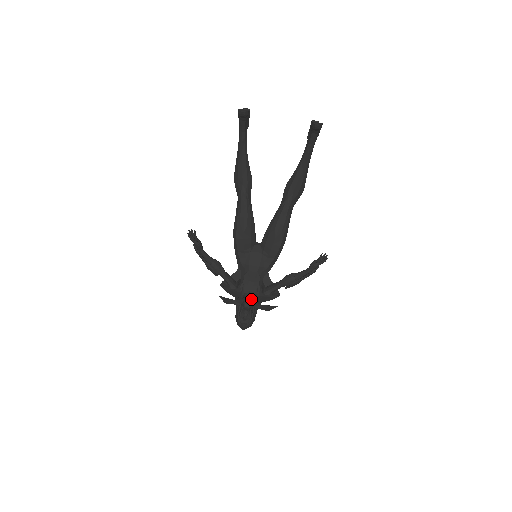
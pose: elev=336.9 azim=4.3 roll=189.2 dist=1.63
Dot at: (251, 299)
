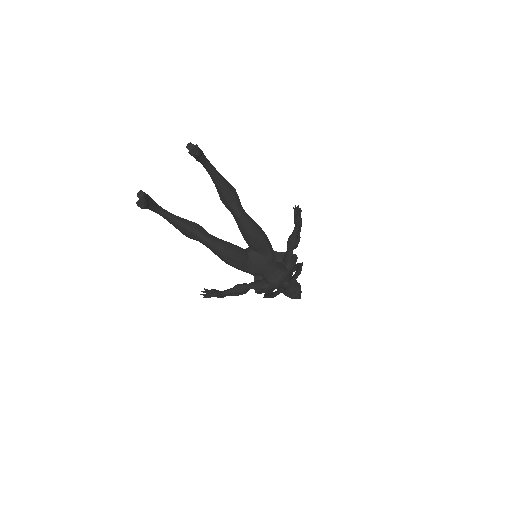
Dot at: occluded
